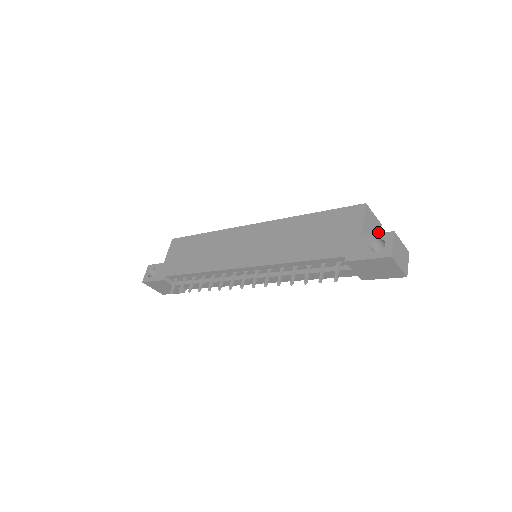
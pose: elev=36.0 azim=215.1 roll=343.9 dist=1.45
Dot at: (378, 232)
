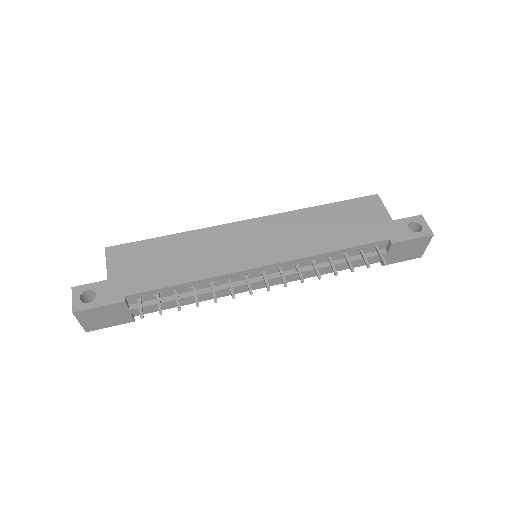
Dot at: occluded
